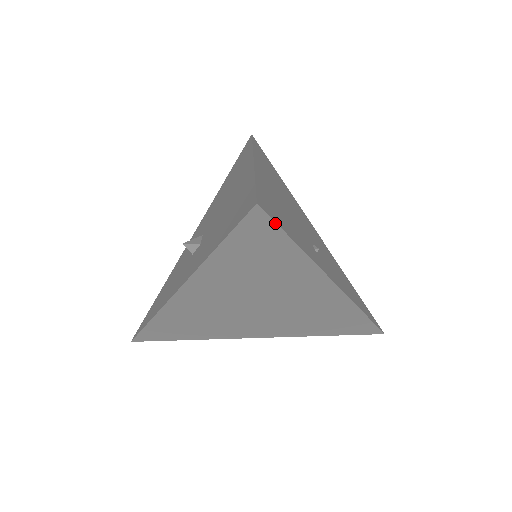
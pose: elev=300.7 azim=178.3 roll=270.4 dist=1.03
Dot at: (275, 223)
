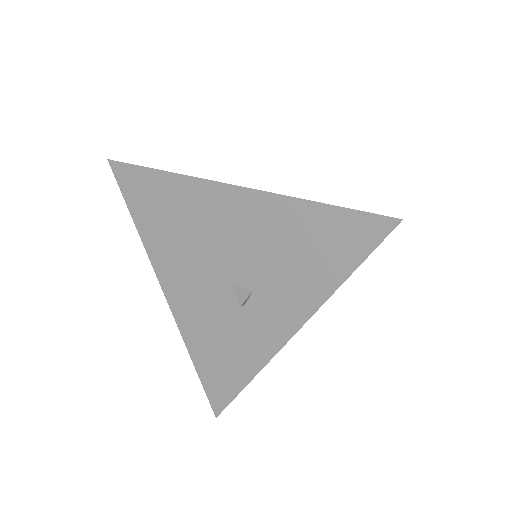
Dot at: occluded
